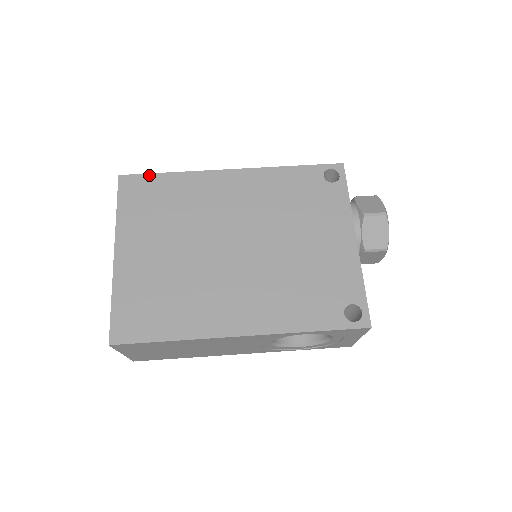
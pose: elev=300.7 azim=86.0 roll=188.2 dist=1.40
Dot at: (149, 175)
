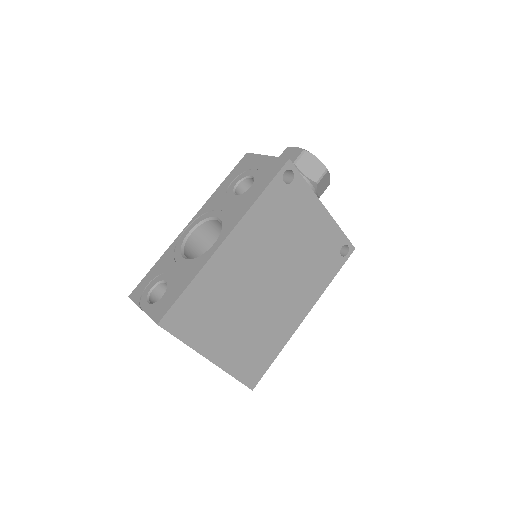
Dot at: (178, 302)
